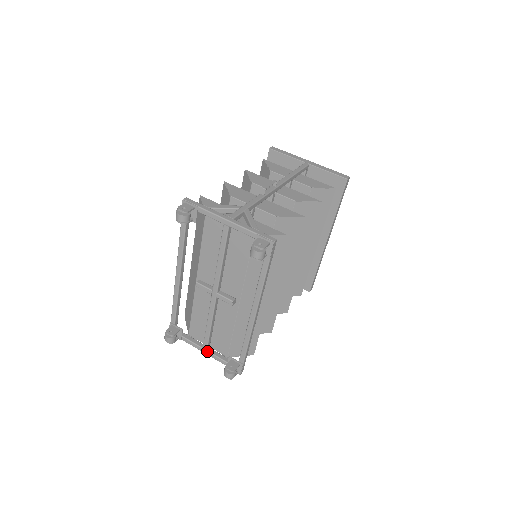
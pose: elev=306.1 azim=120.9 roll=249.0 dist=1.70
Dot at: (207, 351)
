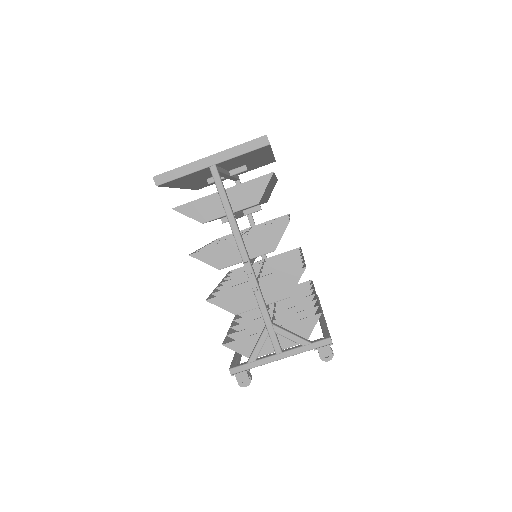
Dot at: occluded
